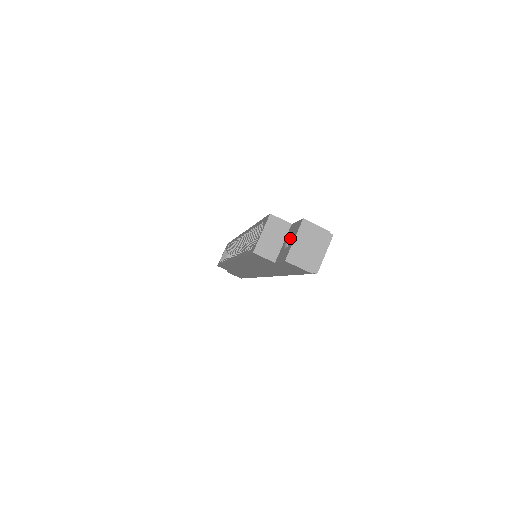
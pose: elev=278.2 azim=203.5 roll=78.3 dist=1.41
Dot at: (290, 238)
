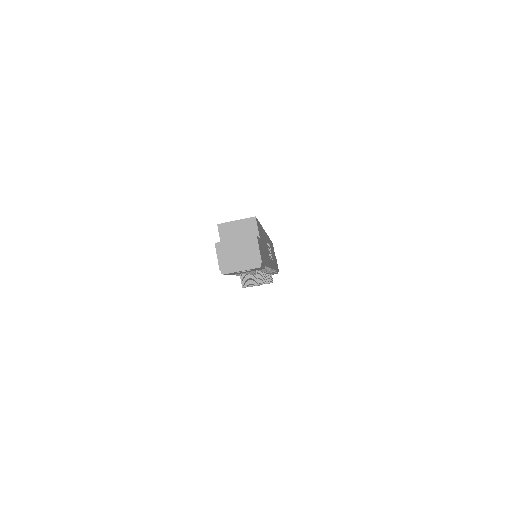
Dot at: occluded
